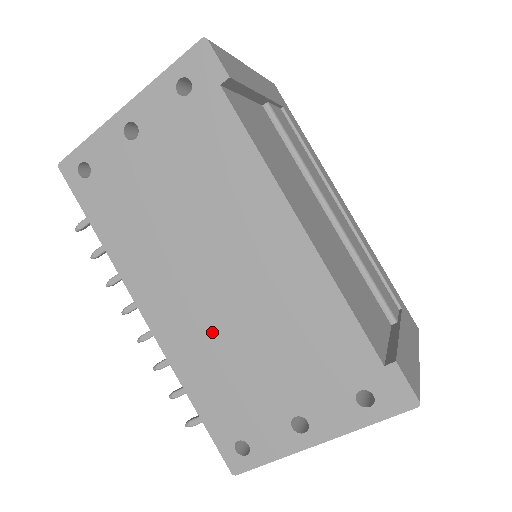
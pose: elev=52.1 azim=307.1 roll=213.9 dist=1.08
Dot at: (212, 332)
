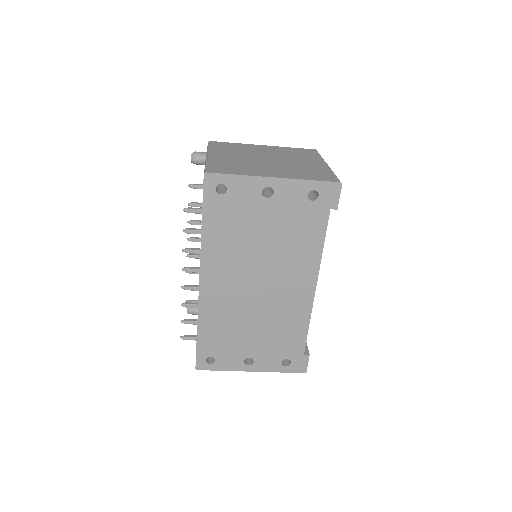
Dot at: (236, 308)
